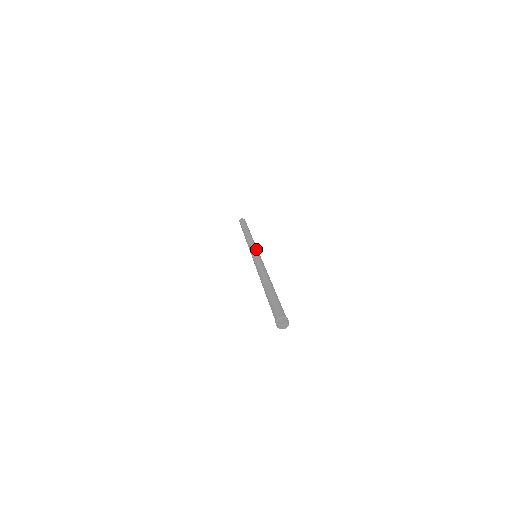
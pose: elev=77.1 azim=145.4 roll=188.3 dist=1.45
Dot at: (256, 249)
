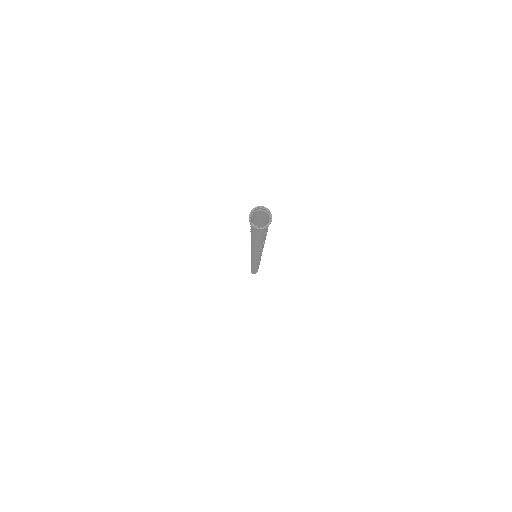
Dot at: occluded
